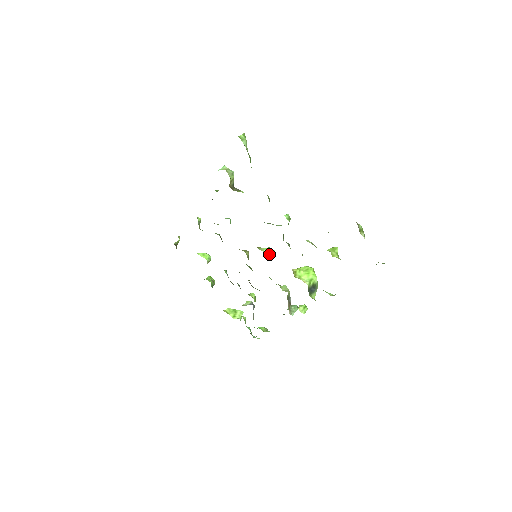
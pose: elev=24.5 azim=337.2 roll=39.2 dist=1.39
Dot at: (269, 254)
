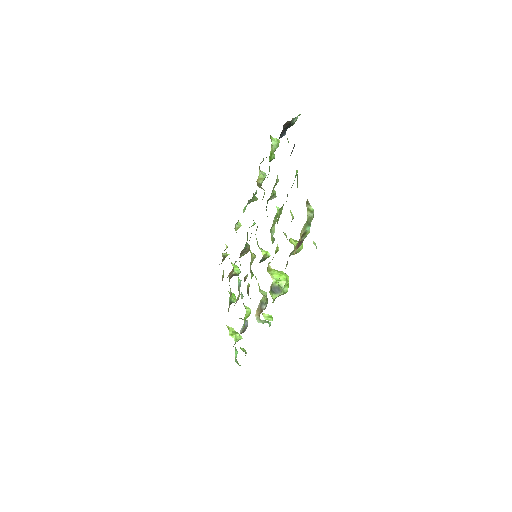
Dot at: (263, 253)
